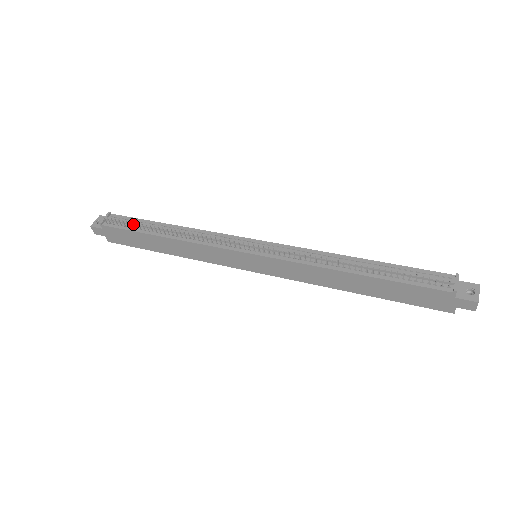
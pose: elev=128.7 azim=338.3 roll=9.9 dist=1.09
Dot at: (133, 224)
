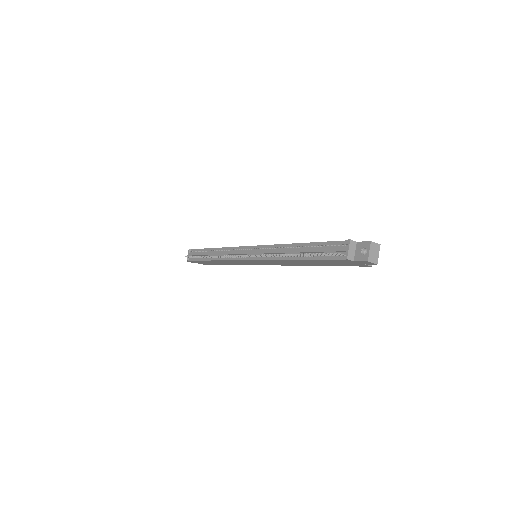
Dot at: (198, 255)
